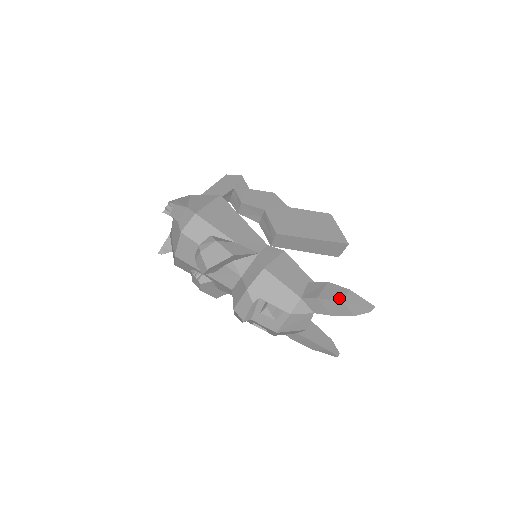
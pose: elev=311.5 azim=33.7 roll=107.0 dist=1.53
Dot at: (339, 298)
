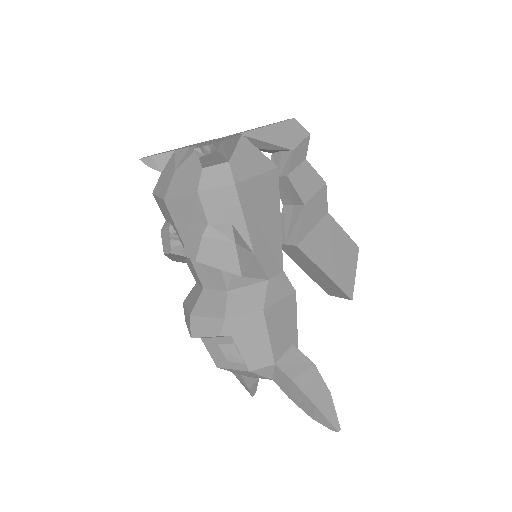
Dot at: (315, 398)
